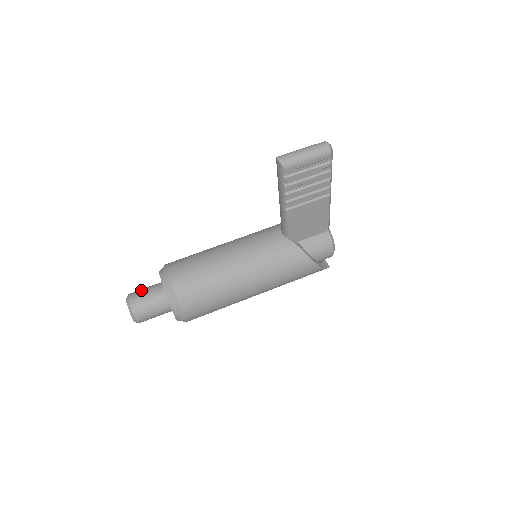
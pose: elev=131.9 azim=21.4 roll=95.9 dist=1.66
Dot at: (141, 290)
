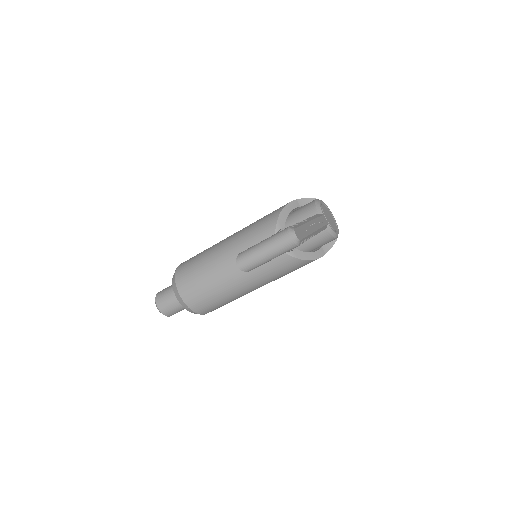
Dot at: (164, 296)
